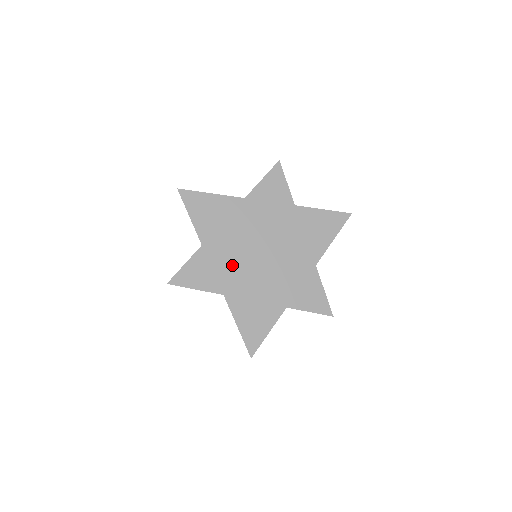
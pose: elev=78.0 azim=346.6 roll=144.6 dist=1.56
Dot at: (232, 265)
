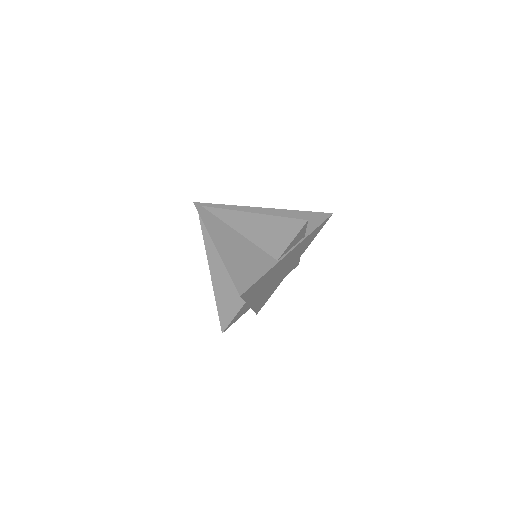
Dot at: (260, 295)
